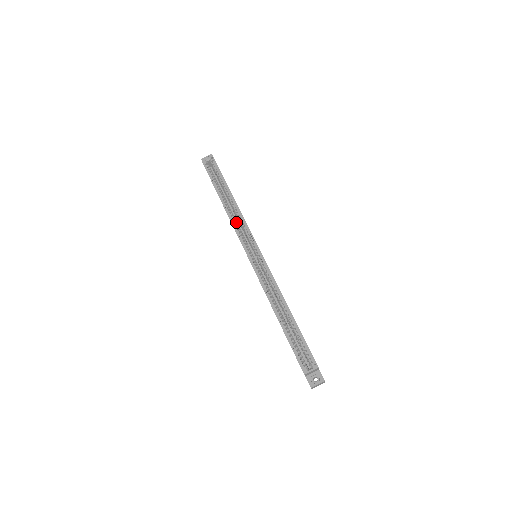
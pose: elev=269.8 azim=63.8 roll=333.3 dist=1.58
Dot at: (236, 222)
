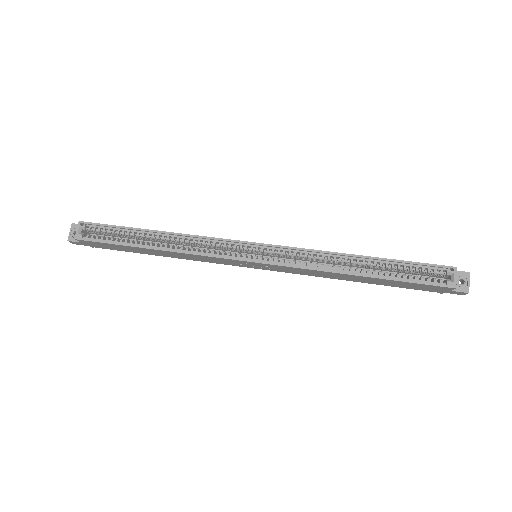
Dot at: (197, 249)
